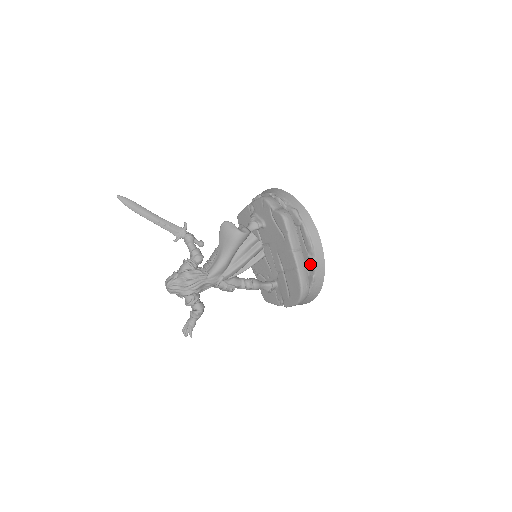
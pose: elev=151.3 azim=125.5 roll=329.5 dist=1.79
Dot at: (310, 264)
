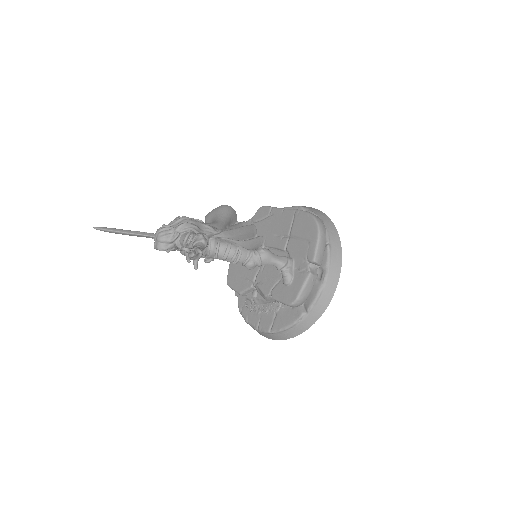
Dot at: occluded
